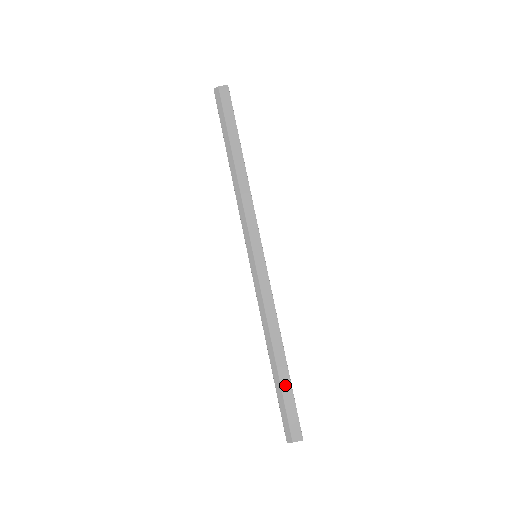
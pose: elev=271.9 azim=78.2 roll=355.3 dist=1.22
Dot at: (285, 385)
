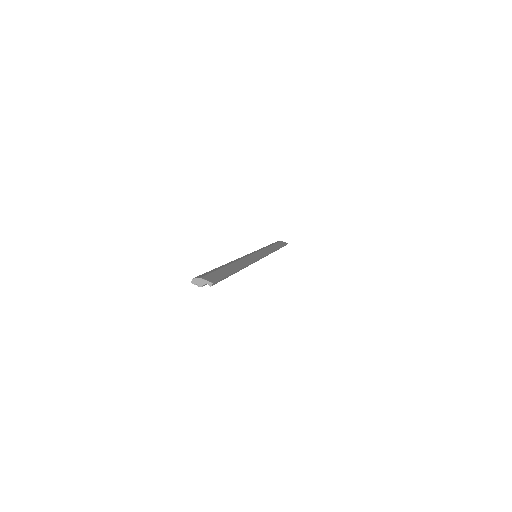
Dot at: (226, 270)
